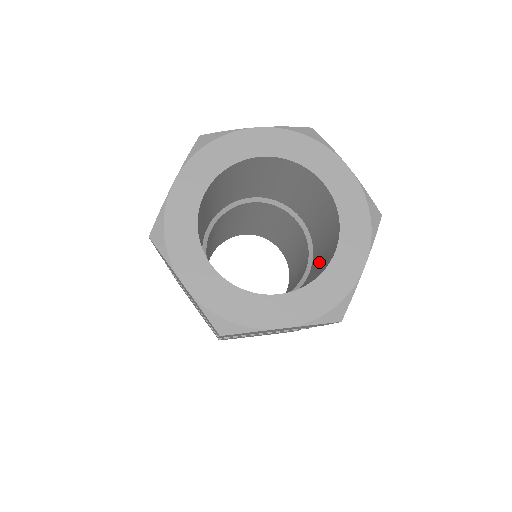
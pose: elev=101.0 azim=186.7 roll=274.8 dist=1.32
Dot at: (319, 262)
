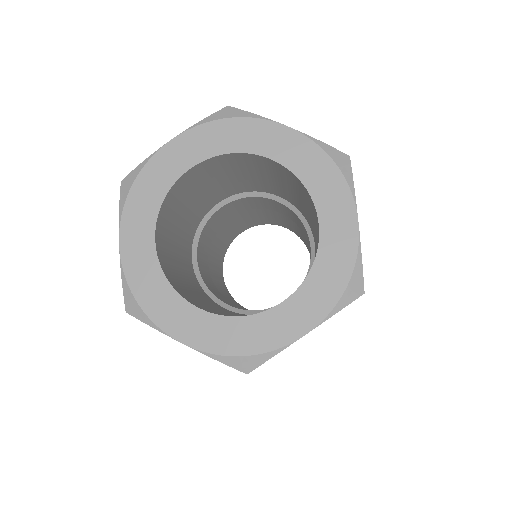
Dot at: (315, 235)
